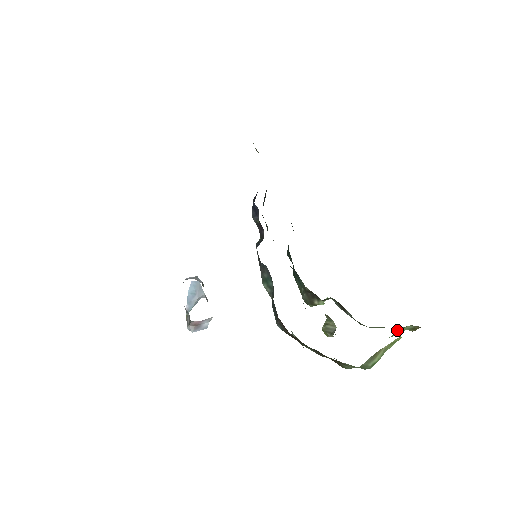
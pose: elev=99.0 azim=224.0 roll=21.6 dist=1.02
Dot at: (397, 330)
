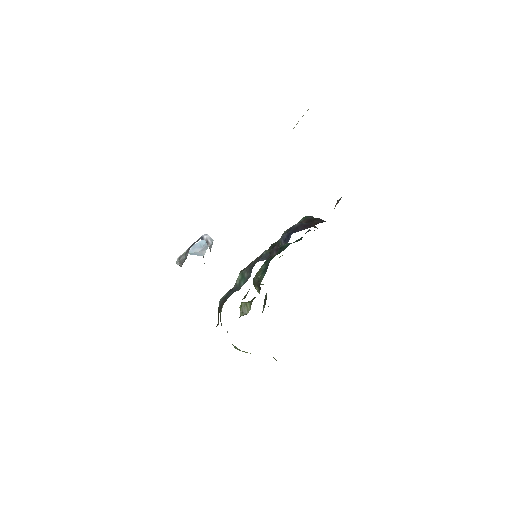
Dot at: occluded
